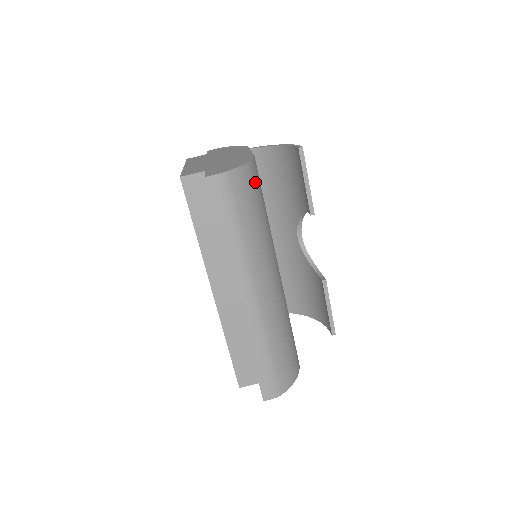
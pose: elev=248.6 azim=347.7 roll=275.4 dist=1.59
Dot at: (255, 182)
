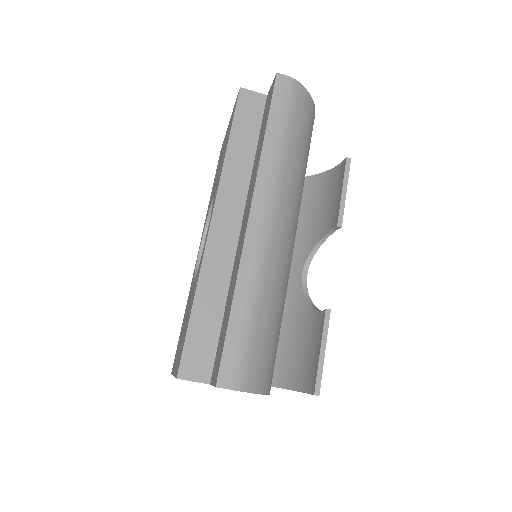
Dot at: (311, 128)
